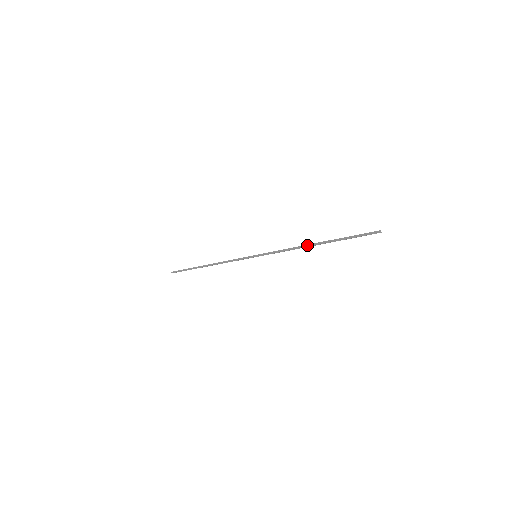
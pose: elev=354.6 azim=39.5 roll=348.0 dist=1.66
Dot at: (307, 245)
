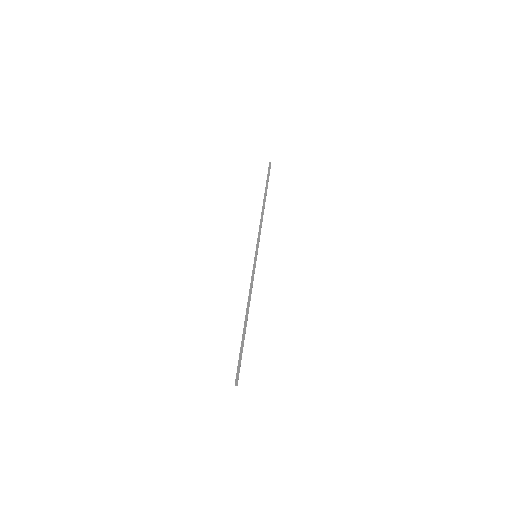
Dot at: (246, 310)
